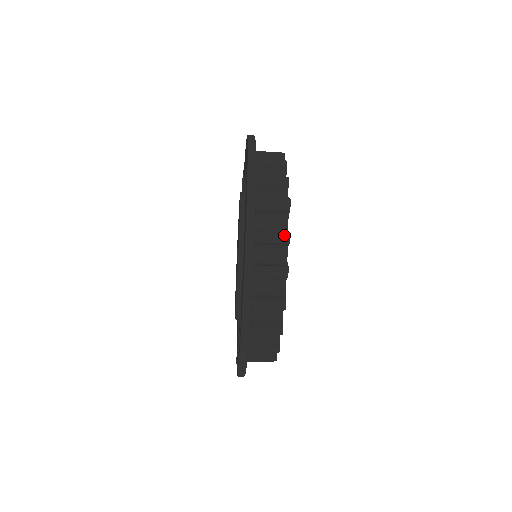
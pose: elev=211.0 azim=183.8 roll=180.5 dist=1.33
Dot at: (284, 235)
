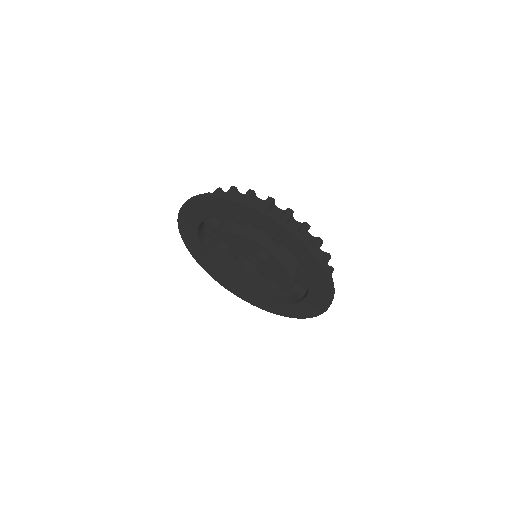
Dot at: (215, 190)
